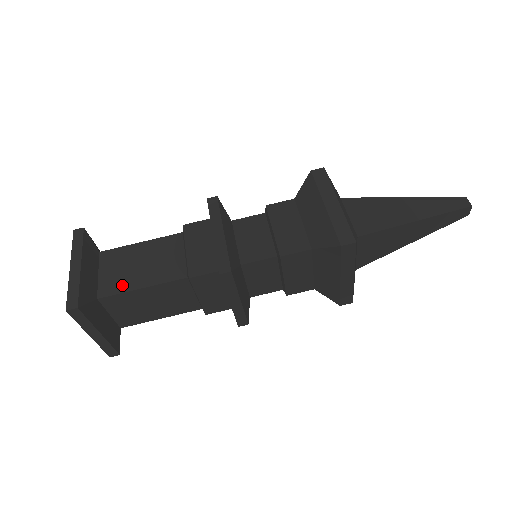
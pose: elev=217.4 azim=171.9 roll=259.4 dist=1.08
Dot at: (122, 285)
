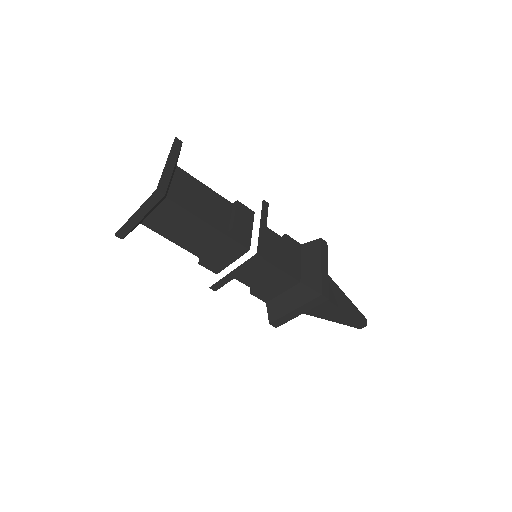
Dot at: (186, 203)
